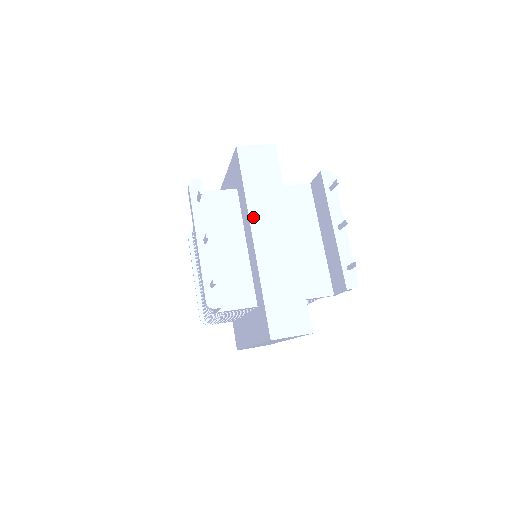
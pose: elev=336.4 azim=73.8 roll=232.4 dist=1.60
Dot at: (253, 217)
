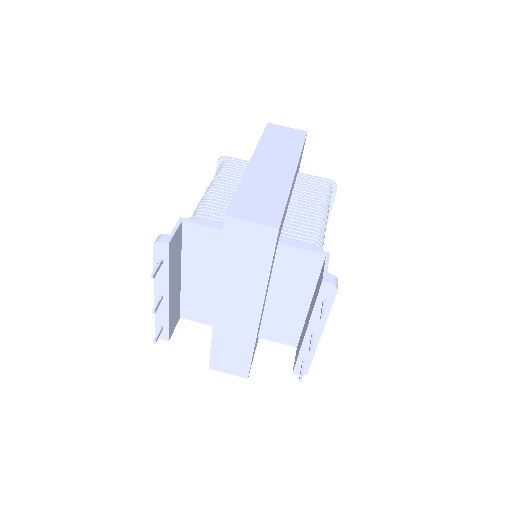
Dot at: (221, 289)
